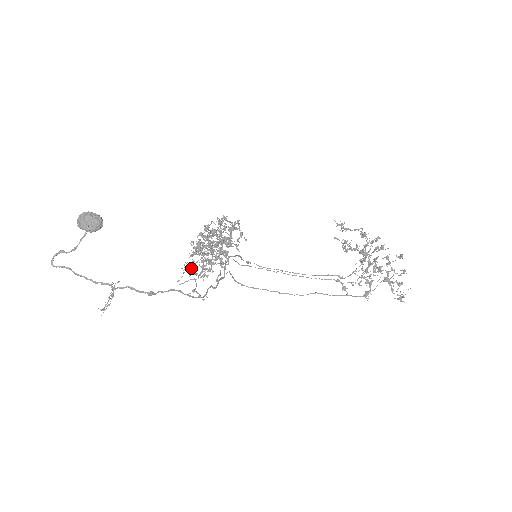
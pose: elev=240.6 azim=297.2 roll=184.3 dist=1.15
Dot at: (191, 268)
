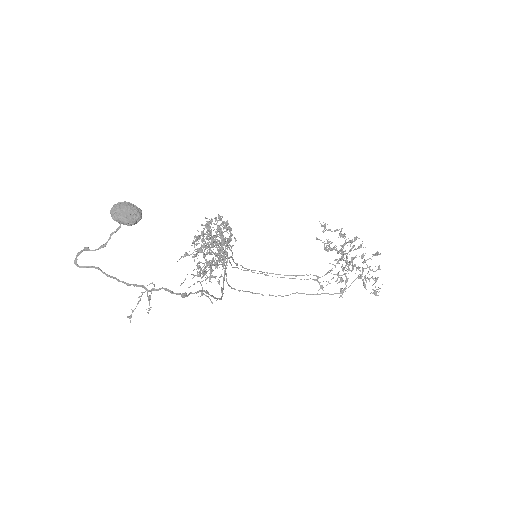
Dot at: occluded
